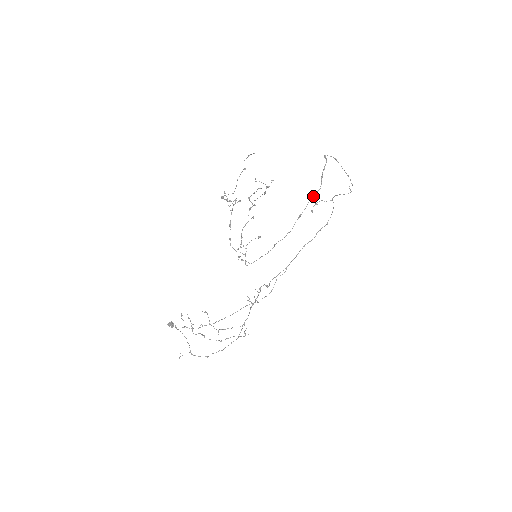
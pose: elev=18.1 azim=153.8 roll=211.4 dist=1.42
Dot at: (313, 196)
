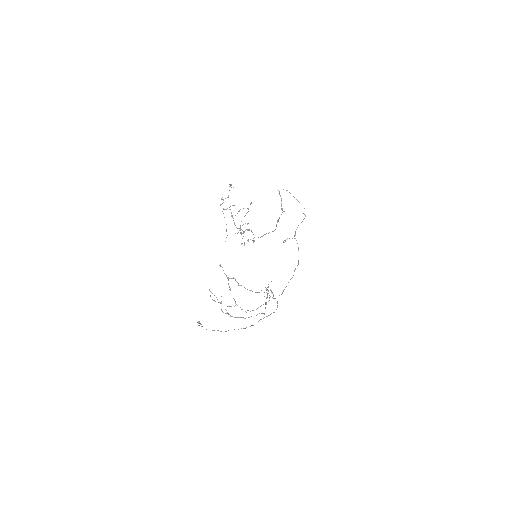
Dot at: occluded
